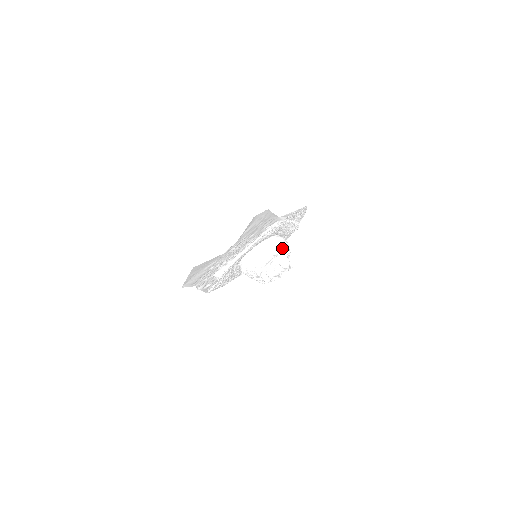
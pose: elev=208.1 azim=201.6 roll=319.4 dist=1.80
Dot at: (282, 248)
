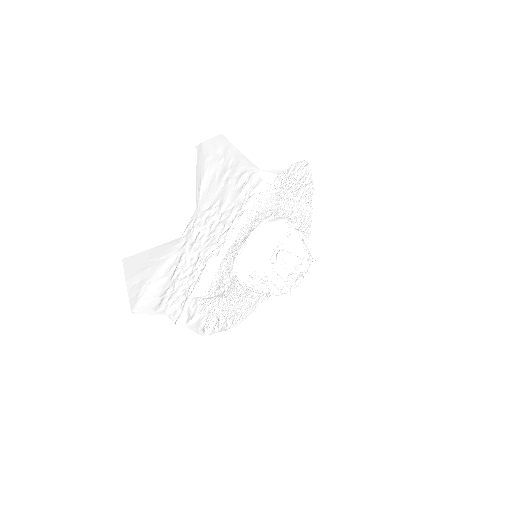
Dot at: (288, 228)
